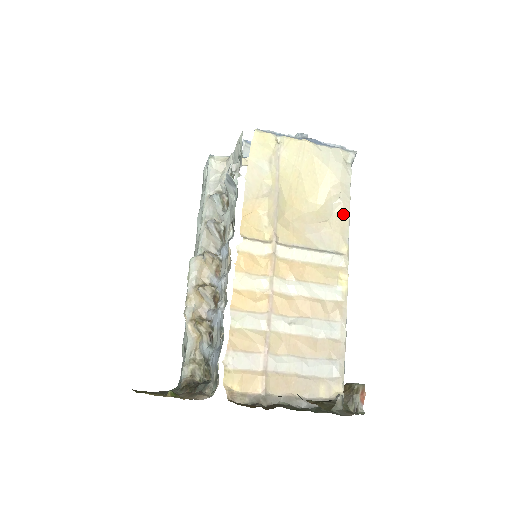
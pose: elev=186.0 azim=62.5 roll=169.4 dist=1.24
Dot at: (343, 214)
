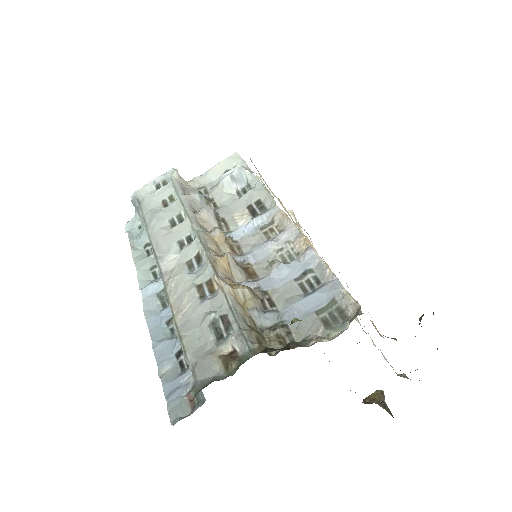
Dot at: occluded
